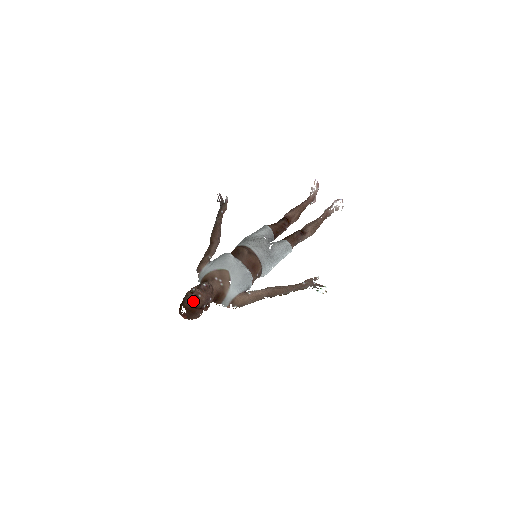
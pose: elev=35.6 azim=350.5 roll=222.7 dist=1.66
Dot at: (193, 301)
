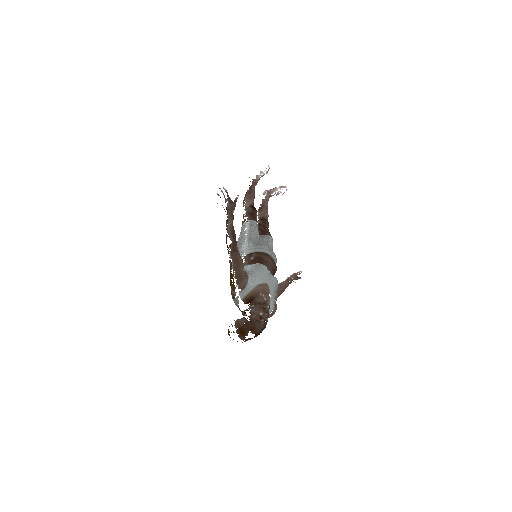
Dot at: (265, 326)
